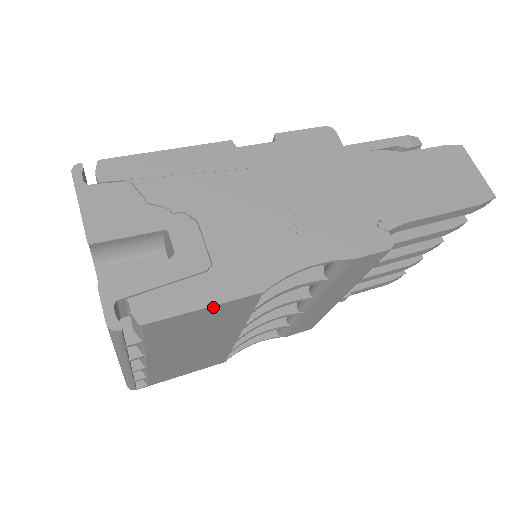
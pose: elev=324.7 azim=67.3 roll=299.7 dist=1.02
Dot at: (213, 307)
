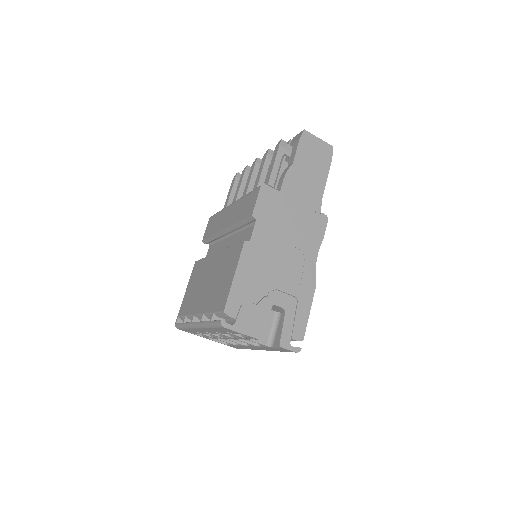
Dot at: (309, 309)
